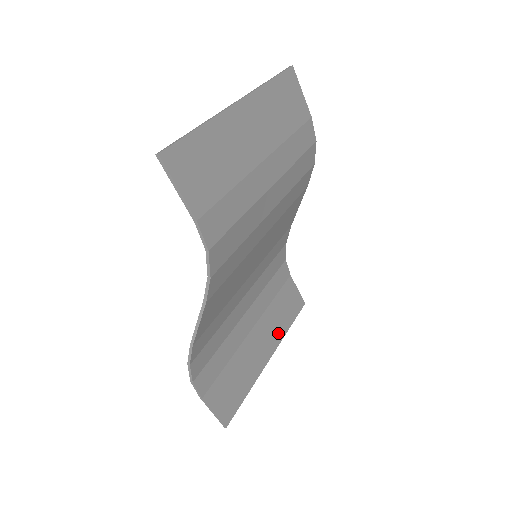
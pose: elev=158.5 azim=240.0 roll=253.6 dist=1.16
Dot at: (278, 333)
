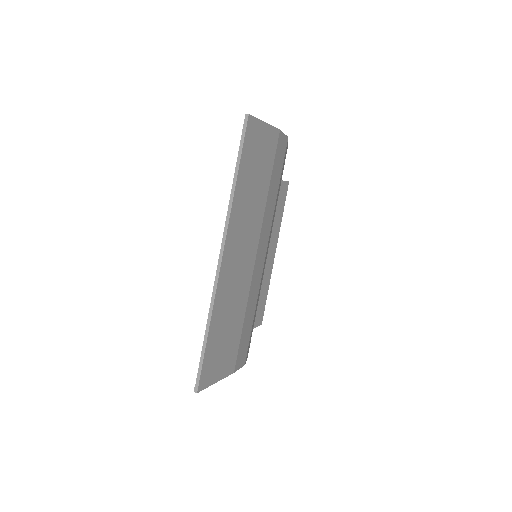
Dot at: (275, 232)
